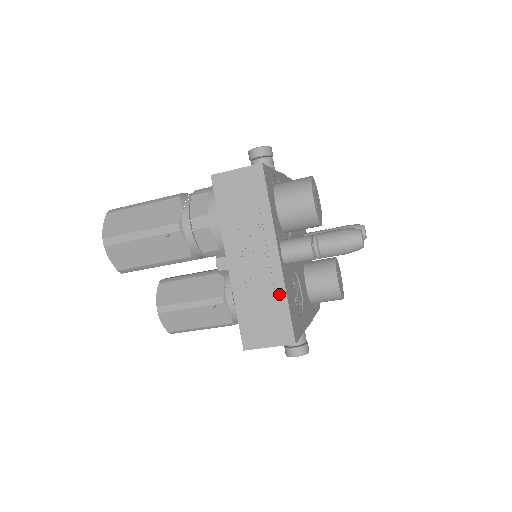
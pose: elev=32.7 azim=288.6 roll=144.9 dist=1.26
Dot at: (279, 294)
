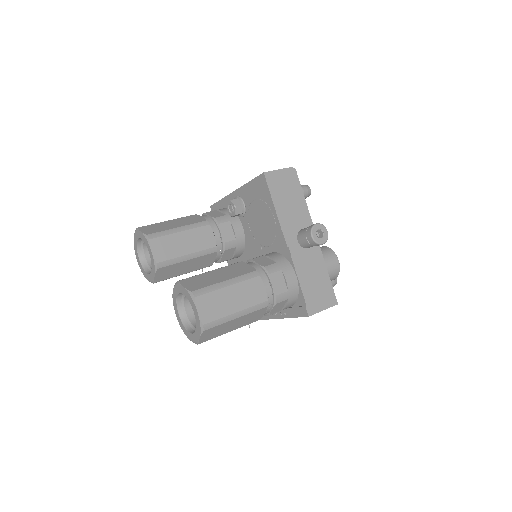
Dot at: occluded
